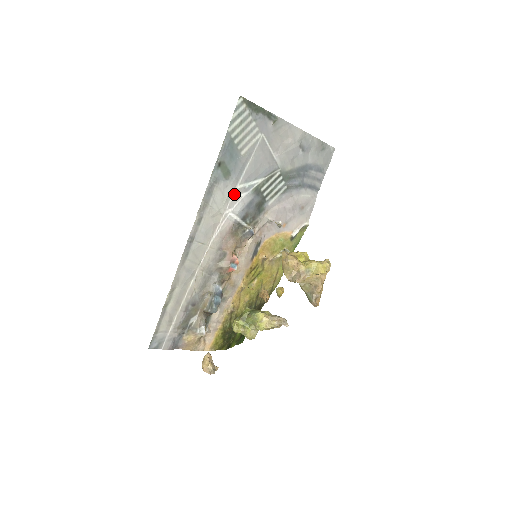
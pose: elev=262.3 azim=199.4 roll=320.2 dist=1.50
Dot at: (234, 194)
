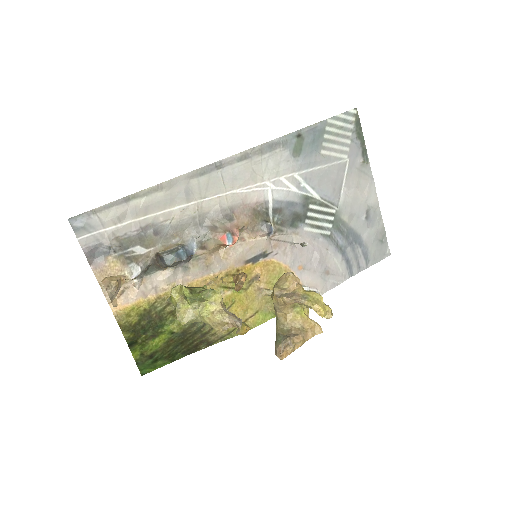
Dot at: (287, 177)
